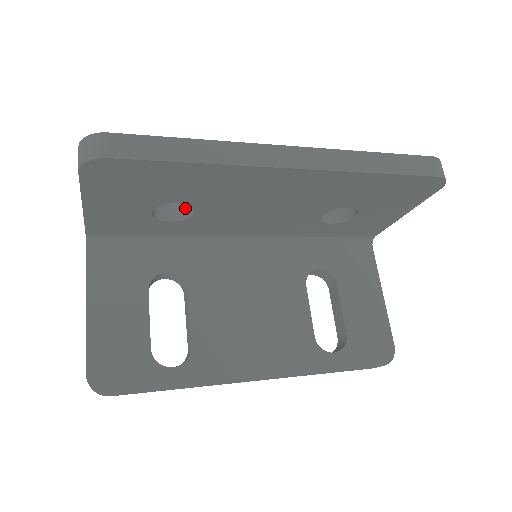
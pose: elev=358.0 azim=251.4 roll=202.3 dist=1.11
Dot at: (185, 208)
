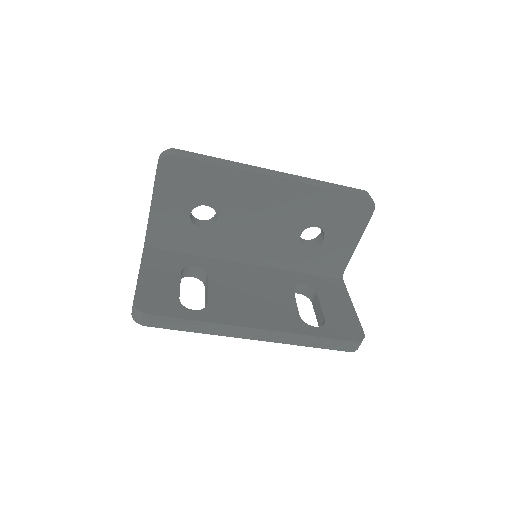
Dot at: (211, 222)
